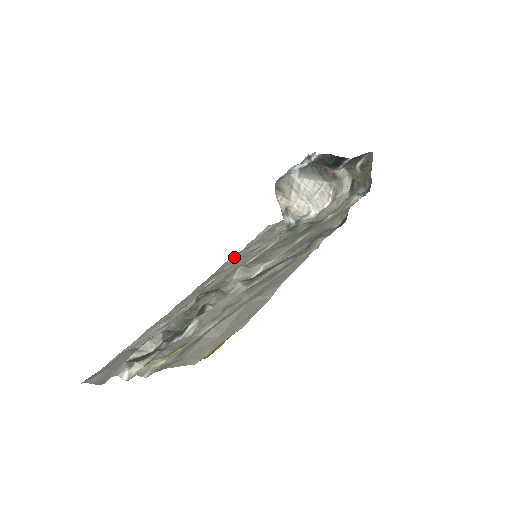
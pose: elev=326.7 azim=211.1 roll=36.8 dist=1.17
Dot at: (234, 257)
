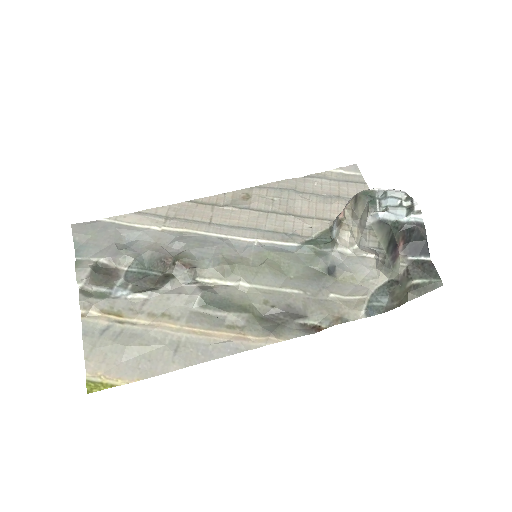
Dot at: (279, 190)
